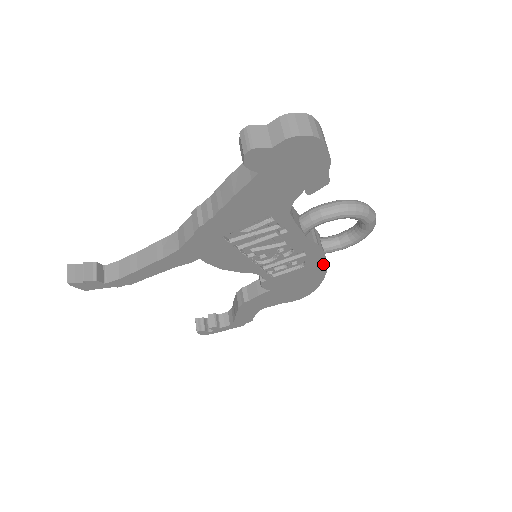
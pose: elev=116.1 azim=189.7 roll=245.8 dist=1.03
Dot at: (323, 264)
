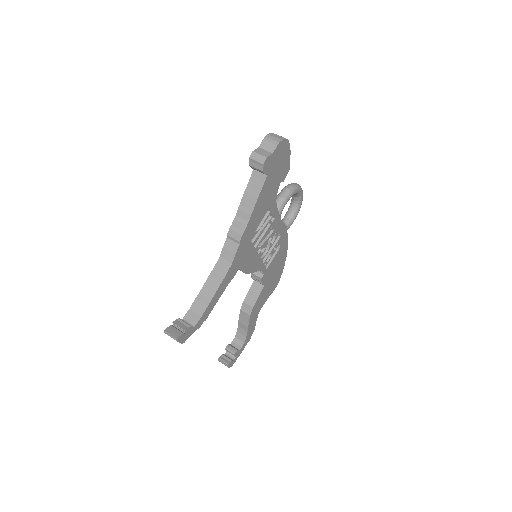
Dot at: (286, 242)
